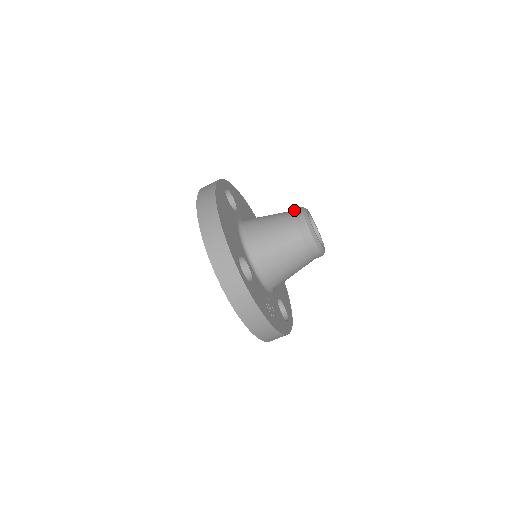
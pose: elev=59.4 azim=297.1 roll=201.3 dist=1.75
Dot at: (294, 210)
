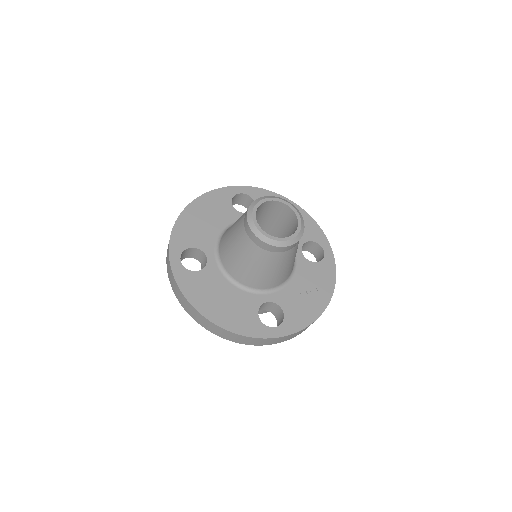
Dot at: (245, 230)
